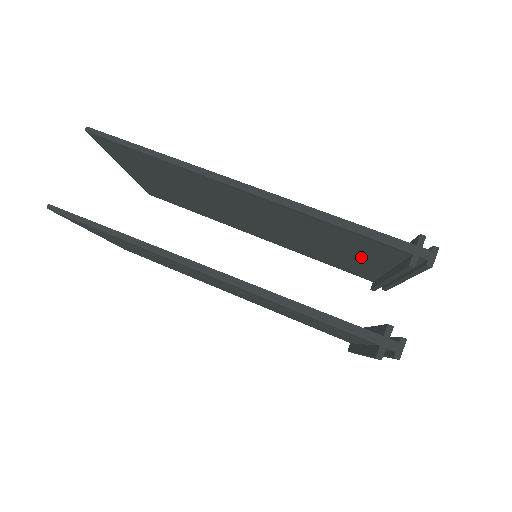
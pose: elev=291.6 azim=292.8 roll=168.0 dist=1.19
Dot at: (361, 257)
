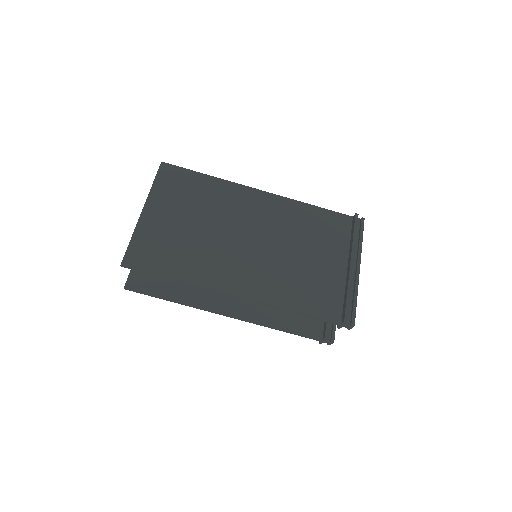
Dot at: occluded
